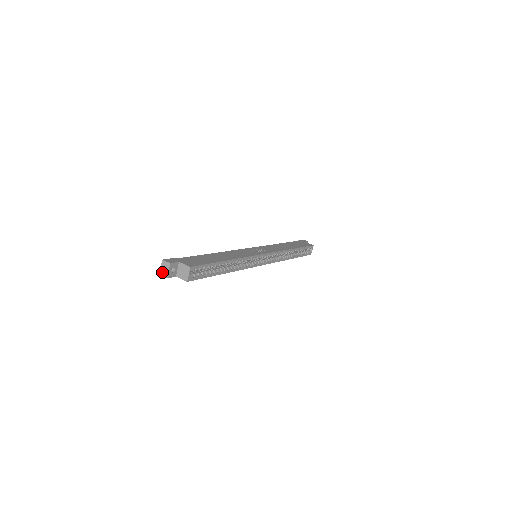
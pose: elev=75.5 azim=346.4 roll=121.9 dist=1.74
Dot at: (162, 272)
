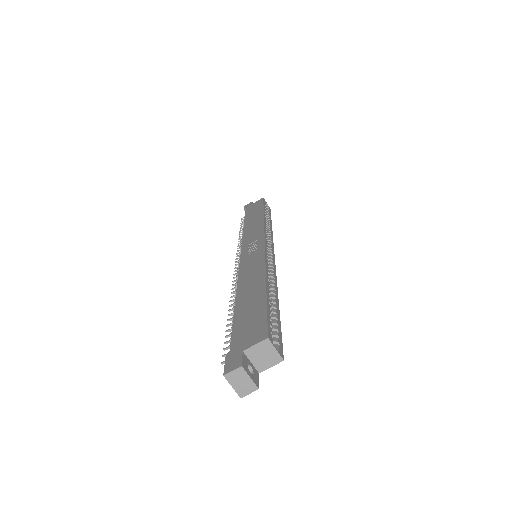
Dot at: (241, 391)
